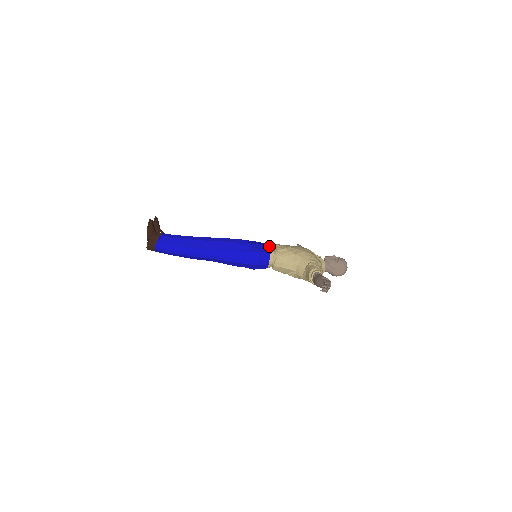
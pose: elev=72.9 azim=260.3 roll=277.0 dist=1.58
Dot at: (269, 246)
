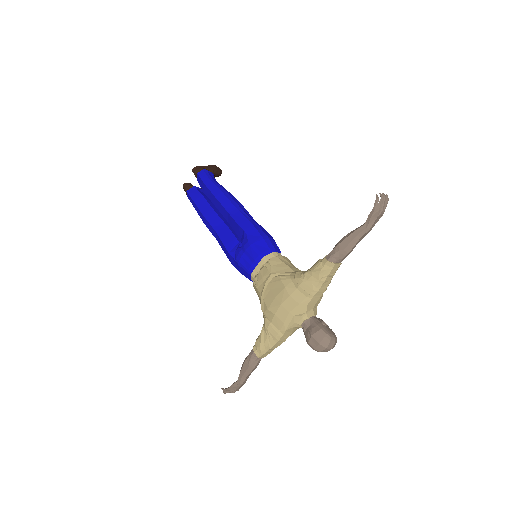
Dot at: occluded
